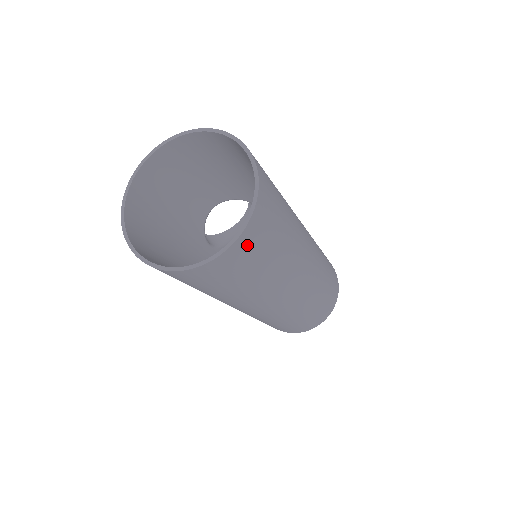
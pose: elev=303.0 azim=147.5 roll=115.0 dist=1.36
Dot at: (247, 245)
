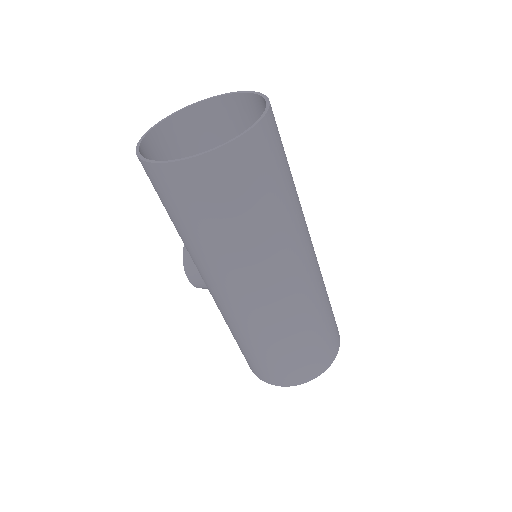
Dot at: (275, 125)
